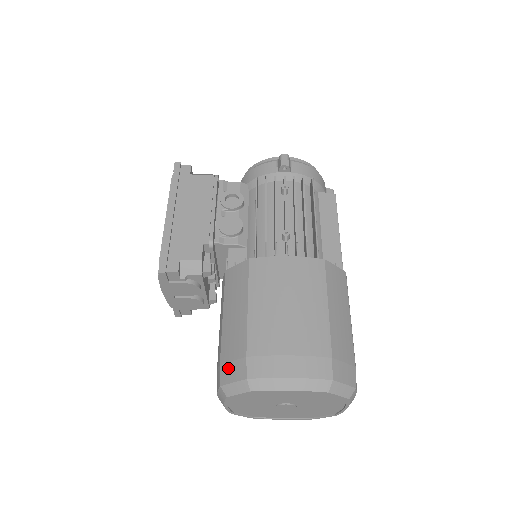
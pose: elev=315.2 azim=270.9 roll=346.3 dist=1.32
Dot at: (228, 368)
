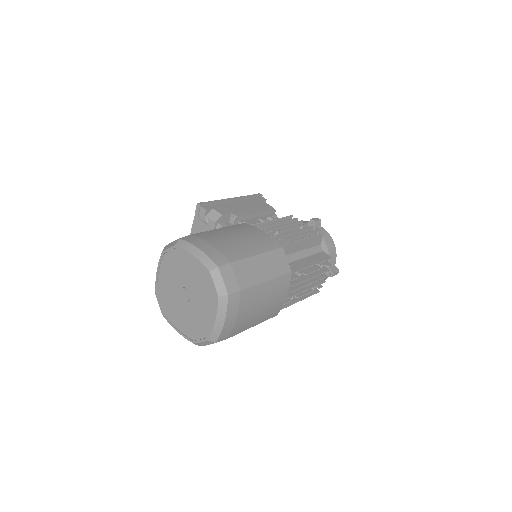
Dot at: occluded
